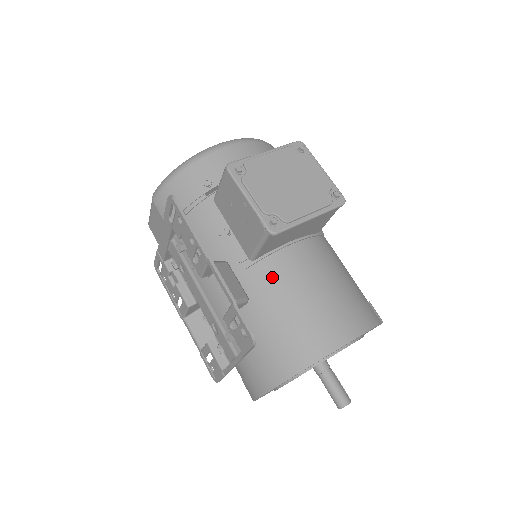
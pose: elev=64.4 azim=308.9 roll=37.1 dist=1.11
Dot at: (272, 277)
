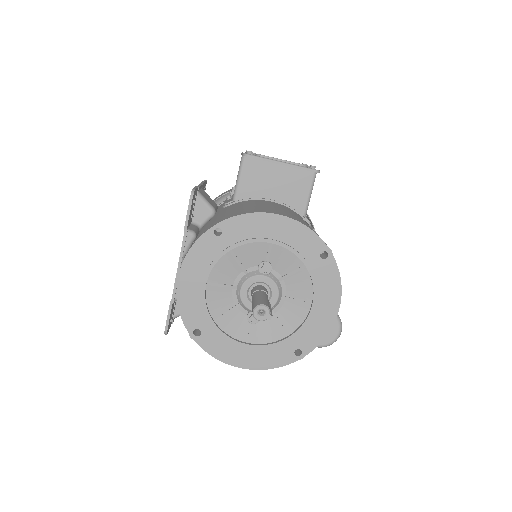
Dot at: (241, 204)
